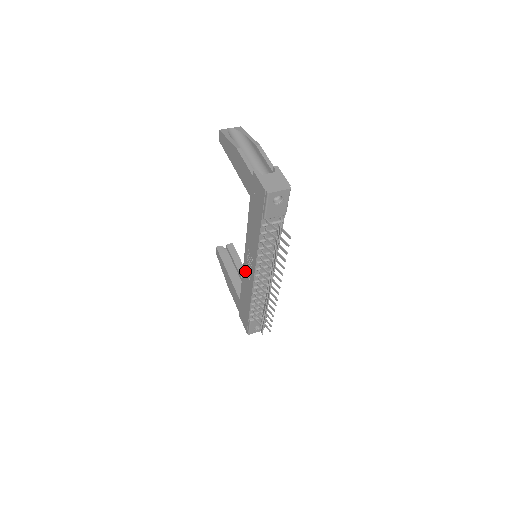
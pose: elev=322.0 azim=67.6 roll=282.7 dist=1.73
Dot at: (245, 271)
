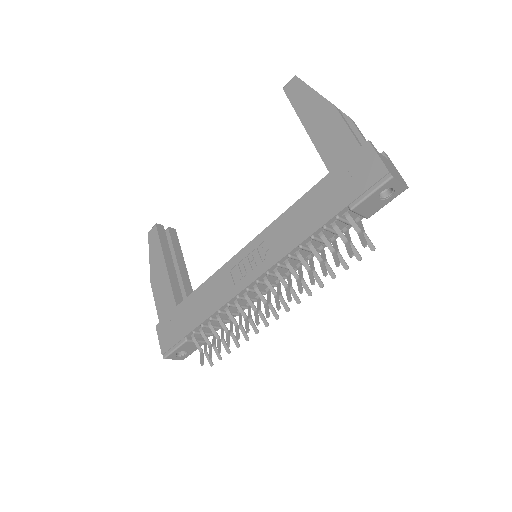
Dot at: (229, 269)
